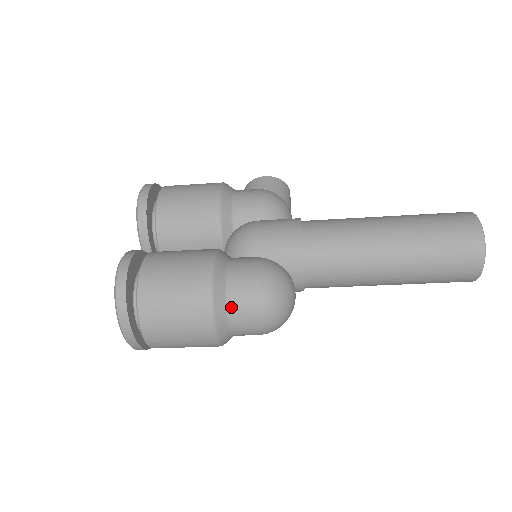
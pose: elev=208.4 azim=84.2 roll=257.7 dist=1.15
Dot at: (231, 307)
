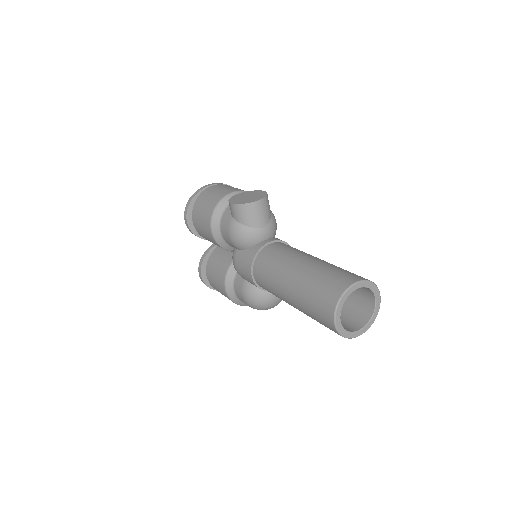
Dot at: occluded
